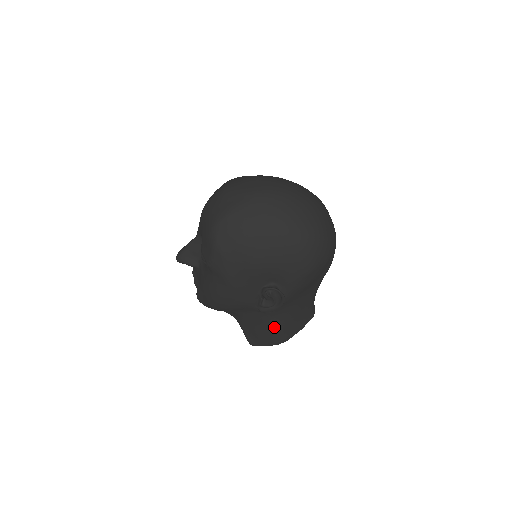
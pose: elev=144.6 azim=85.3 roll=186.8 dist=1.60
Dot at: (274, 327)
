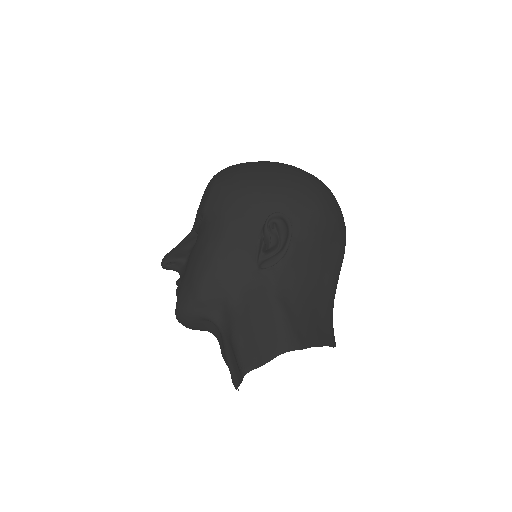
Dot at: (280, 309)
